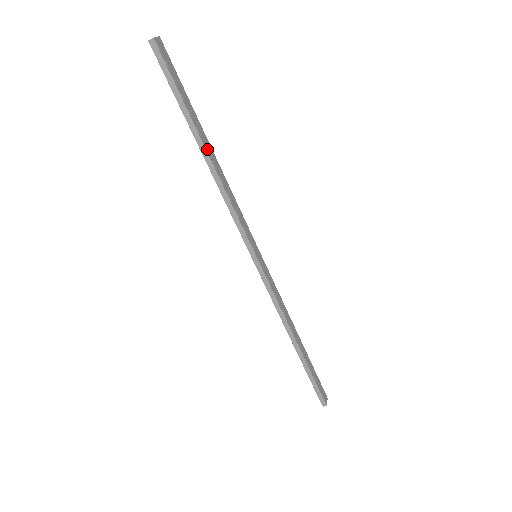
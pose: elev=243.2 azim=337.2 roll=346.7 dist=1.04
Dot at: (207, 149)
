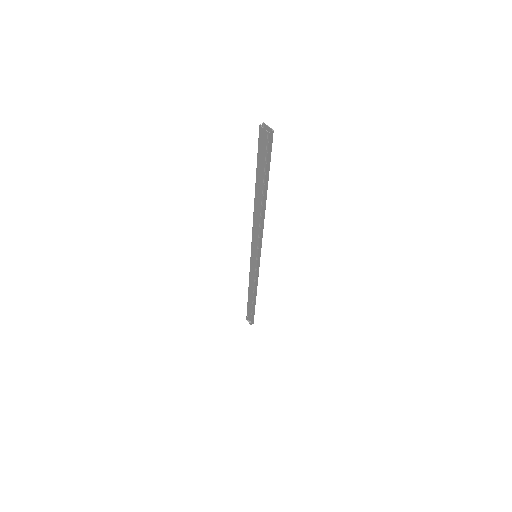
Dot at: (264, 199)
